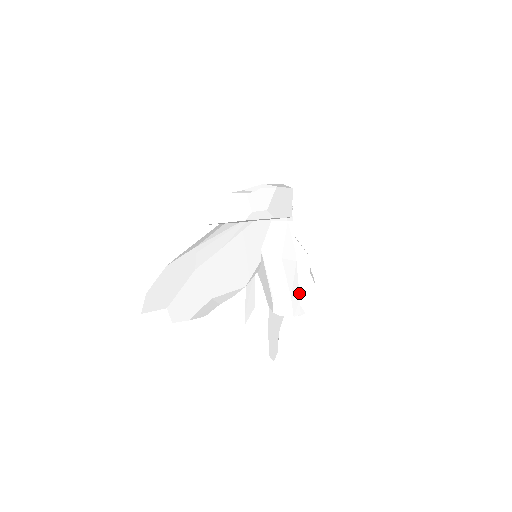
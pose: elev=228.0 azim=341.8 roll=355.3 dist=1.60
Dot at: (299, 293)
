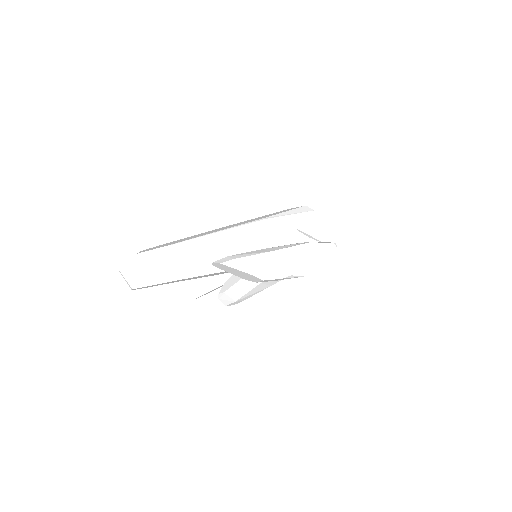
Dot at: occluded
